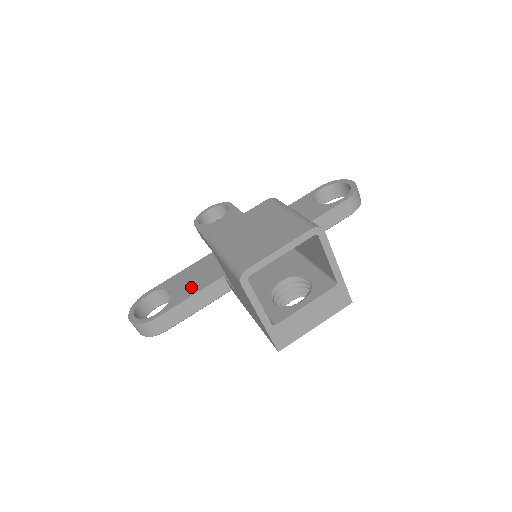
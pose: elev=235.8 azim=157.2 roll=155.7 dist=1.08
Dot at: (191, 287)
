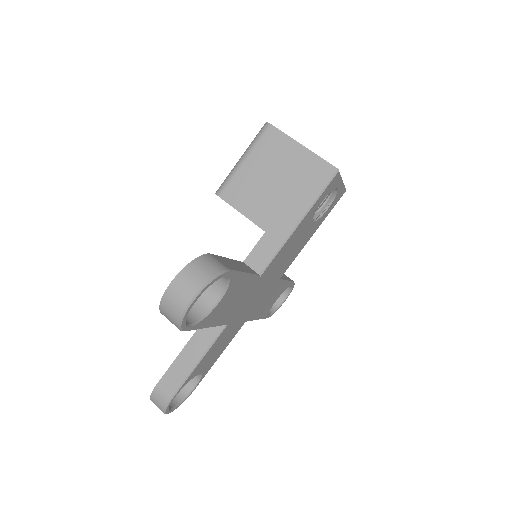
Dot at: occluded
